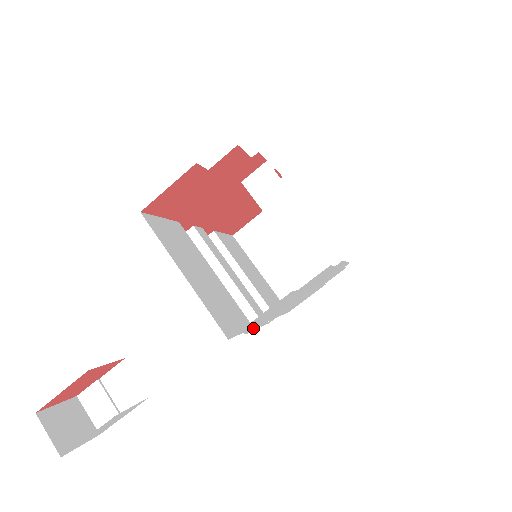
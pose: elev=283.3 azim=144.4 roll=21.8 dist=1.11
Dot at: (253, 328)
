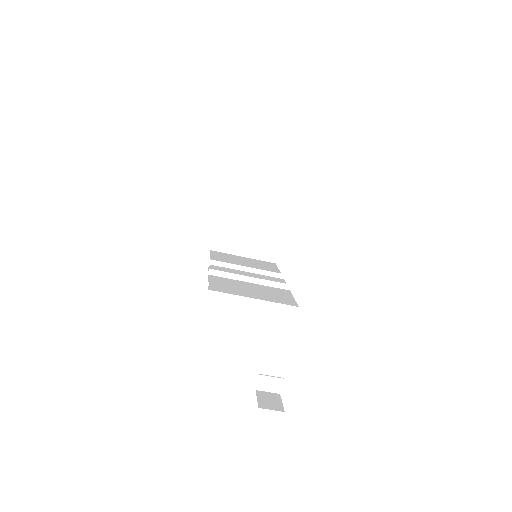
Dot at: (289, 291)
